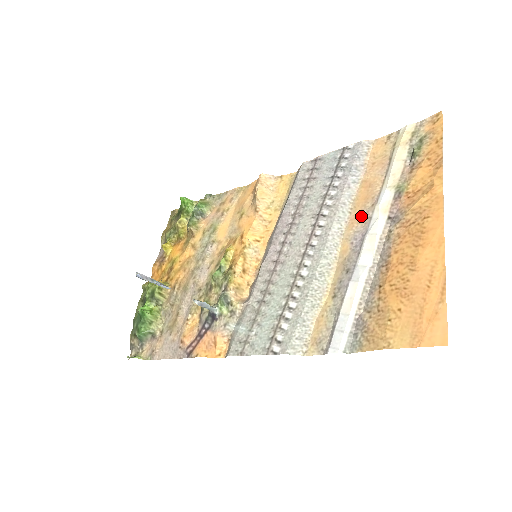
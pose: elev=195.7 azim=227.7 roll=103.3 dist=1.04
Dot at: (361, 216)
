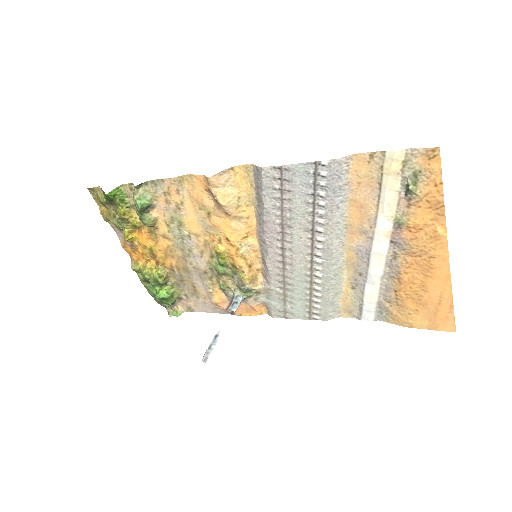
Dot at: (360, 234)
